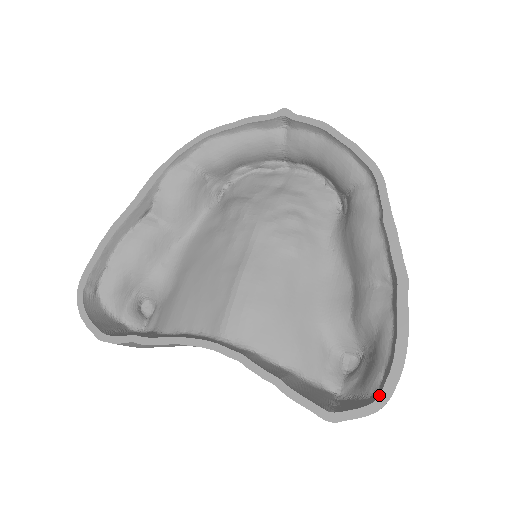
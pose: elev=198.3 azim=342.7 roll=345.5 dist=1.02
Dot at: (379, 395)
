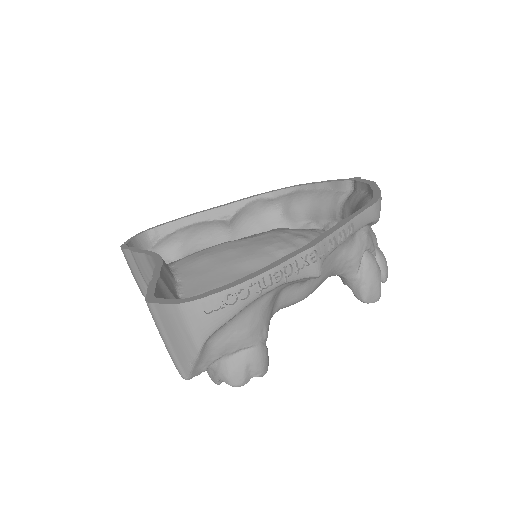
Dot at: (195, 296)
